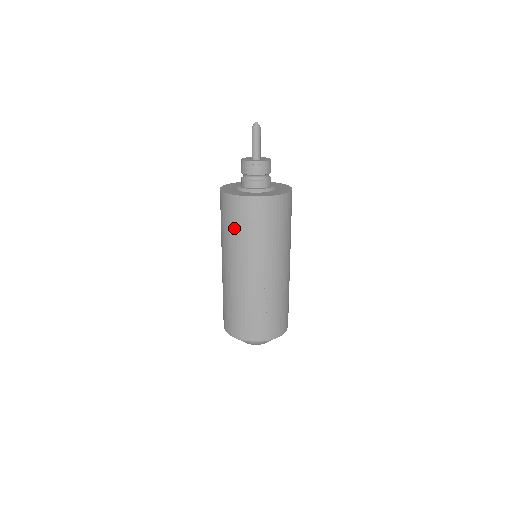
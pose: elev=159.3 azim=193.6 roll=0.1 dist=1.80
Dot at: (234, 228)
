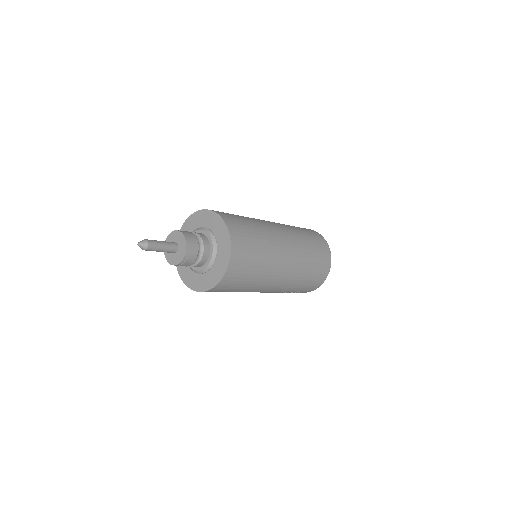
Dot at: occluded
